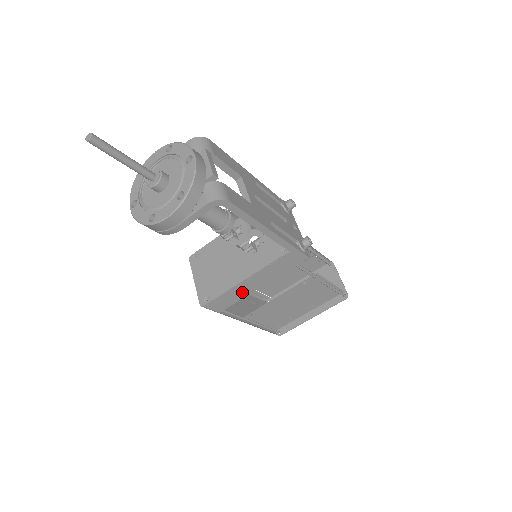
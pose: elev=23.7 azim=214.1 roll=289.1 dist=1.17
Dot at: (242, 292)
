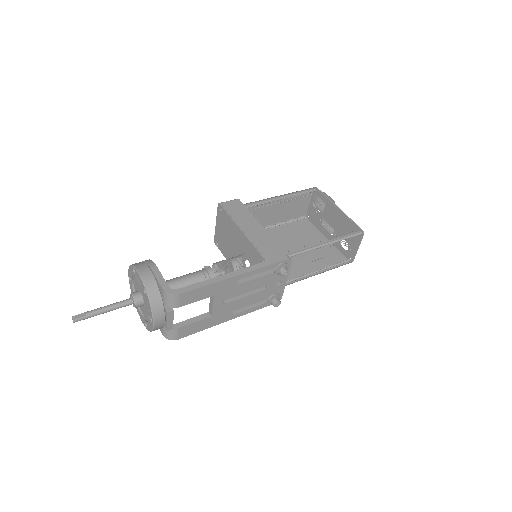
Dot at: occluded
